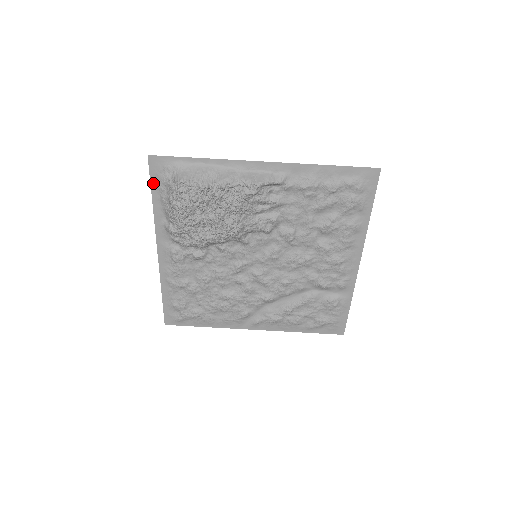
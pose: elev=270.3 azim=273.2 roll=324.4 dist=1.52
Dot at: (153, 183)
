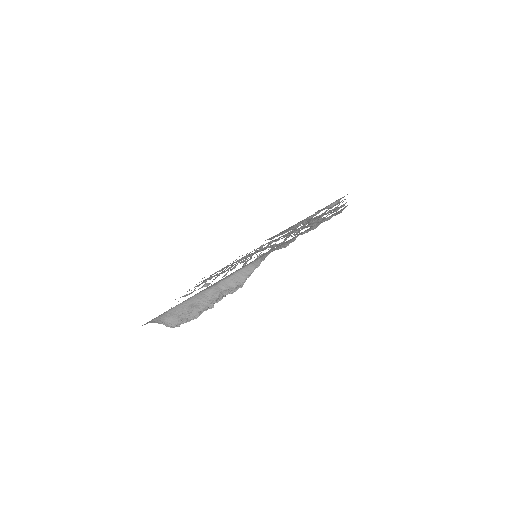
Dot at: occluded
